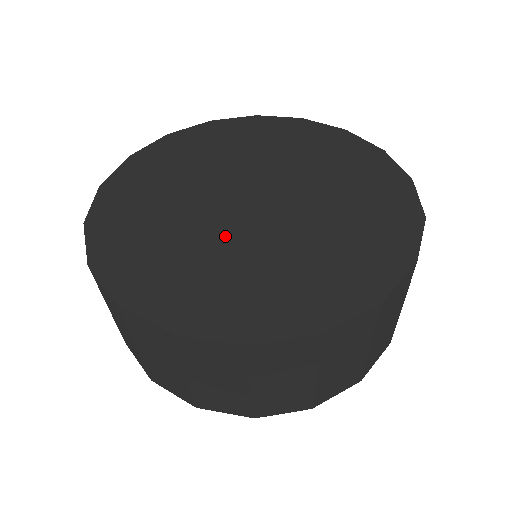
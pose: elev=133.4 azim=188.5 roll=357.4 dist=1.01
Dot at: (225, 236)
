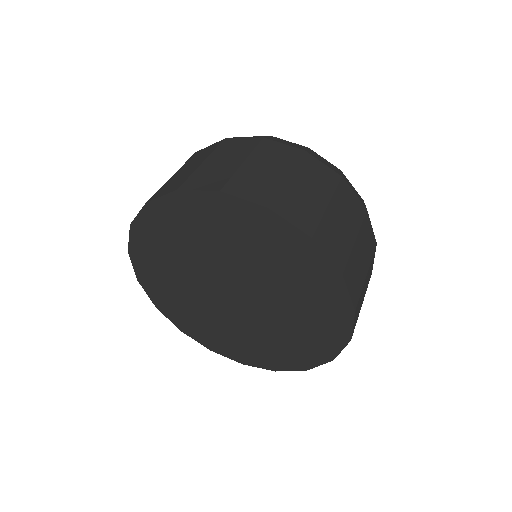
Dot at: (245, 322)
